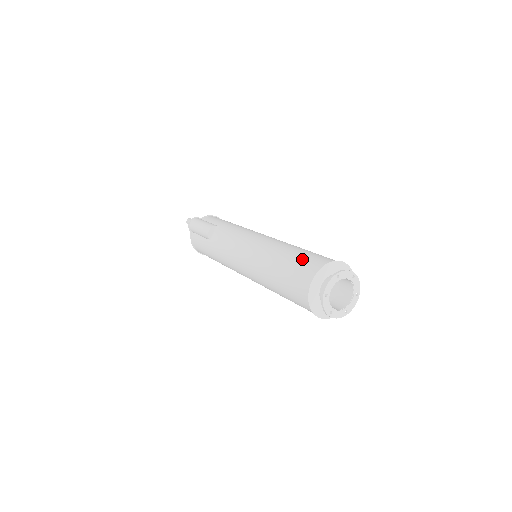
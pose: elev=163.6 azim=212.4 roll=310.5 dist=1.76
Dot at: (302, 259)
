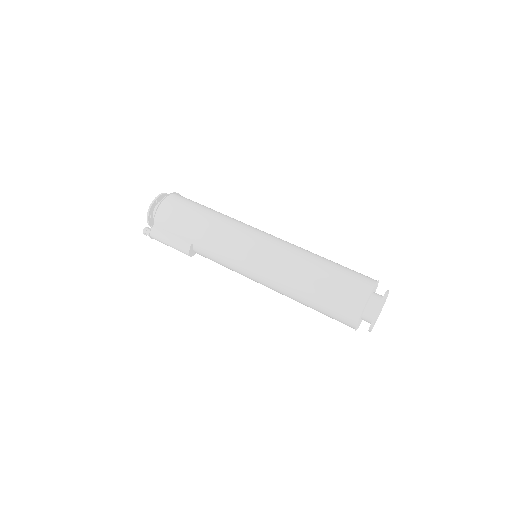
Dot at: (329, 308)
